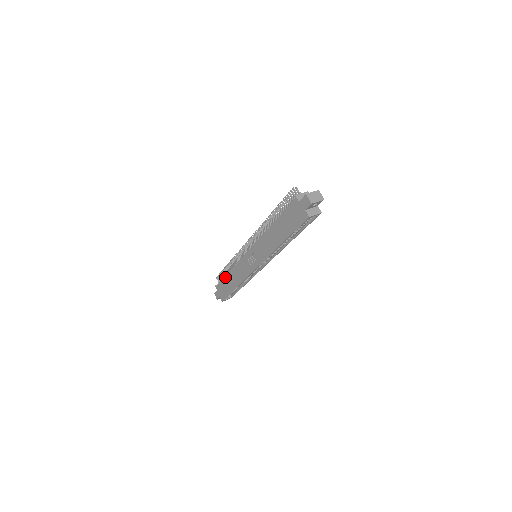
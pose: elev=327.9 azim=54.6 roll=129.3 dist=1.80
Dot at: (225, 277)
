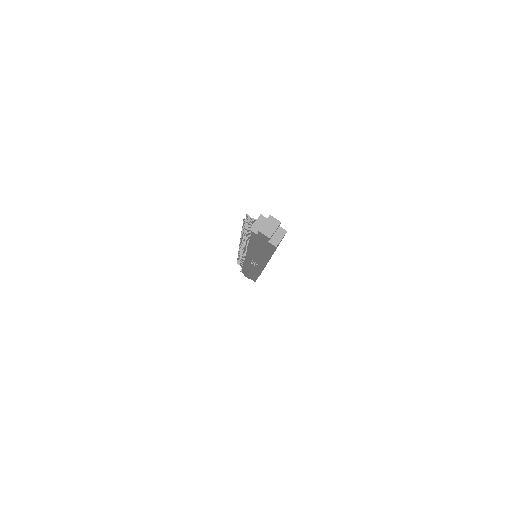
Dot at: (243, 268)
